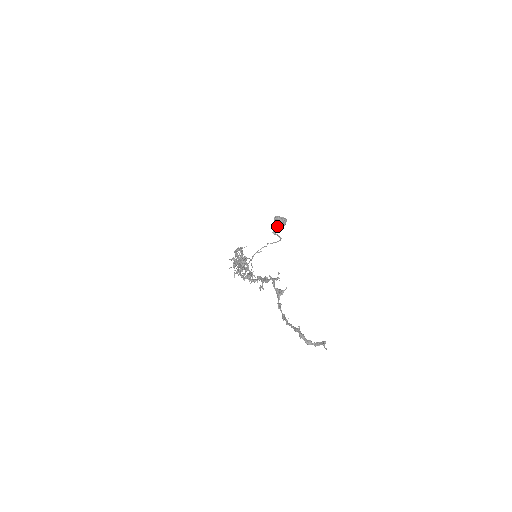
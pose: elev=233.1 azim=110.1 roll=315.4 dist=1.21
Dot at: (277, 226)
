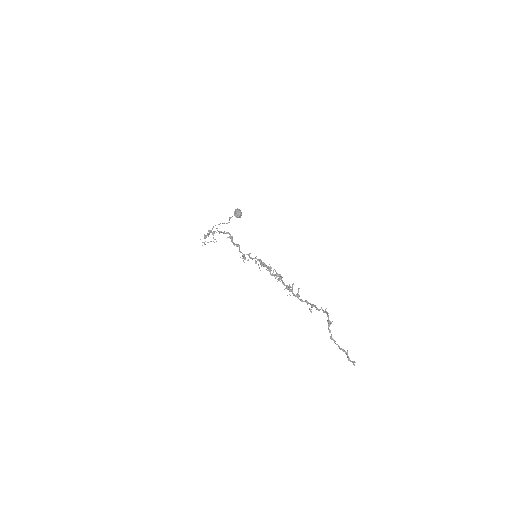
Dot at: (235, 216)
